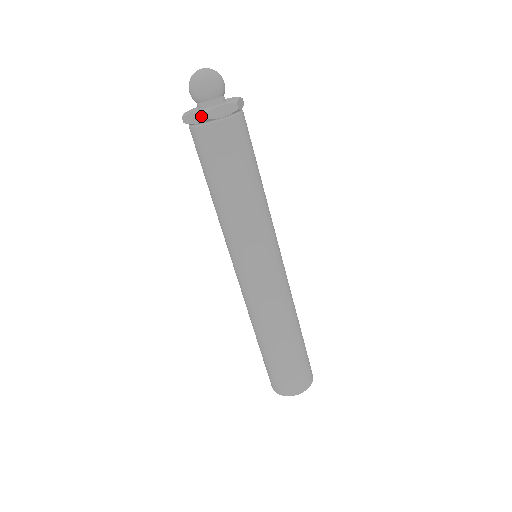
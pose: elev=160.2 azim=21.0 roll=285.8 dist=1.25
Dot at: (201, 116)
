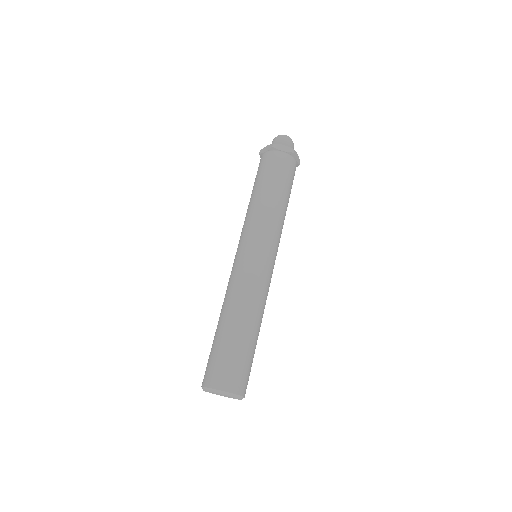
Dot at: (270, 146)
